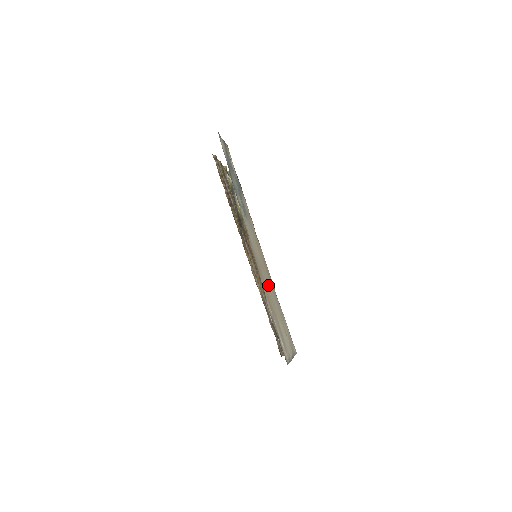
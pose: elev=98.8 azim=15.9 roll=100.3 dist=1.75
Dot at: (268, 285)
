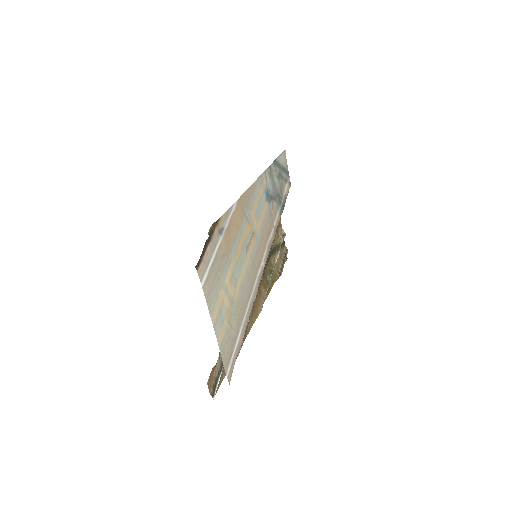
Dot at: (245, 248)
